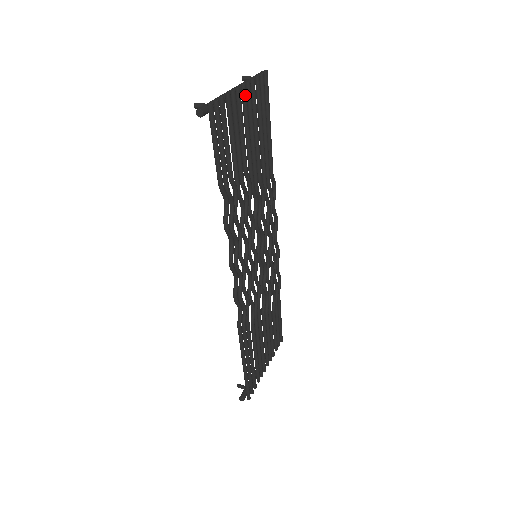
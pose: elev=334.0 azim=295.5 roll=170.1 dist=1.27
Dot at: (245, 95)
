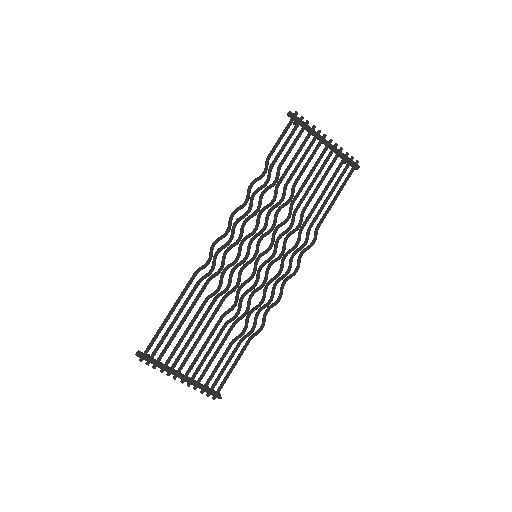
Dot at: (328, 145)
